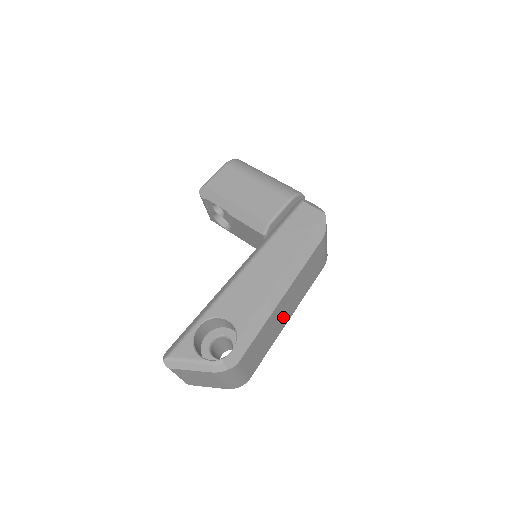
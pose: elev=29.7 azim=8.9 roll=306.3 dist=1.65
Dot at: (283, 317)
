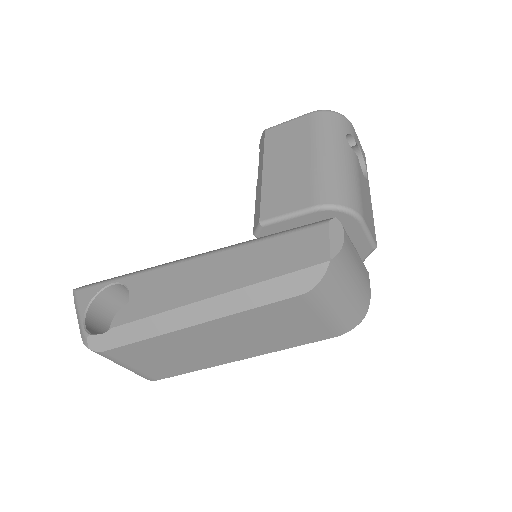
Dot at: (216, 350)
